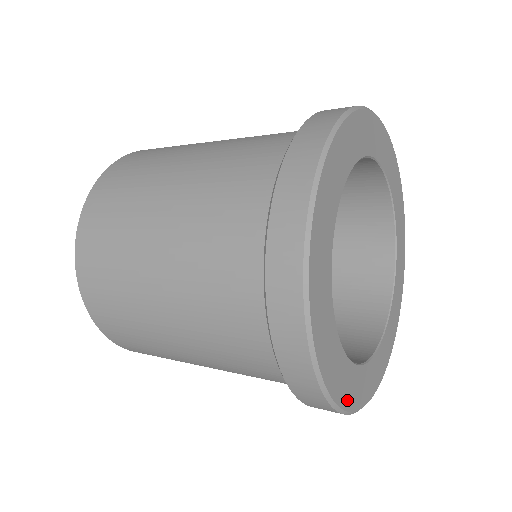
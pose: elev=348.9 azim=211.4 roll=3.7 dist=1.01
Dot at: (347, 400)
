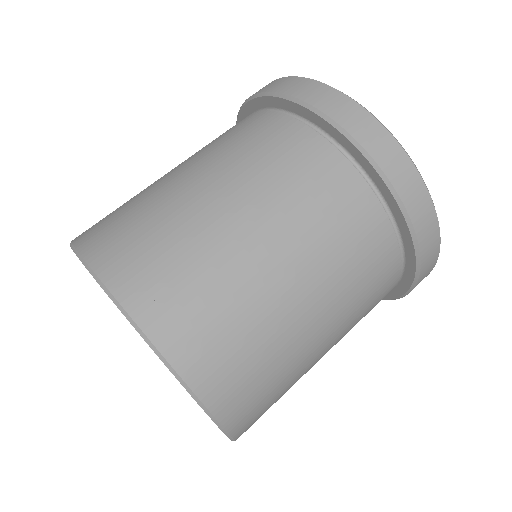
Dot at: occluded
